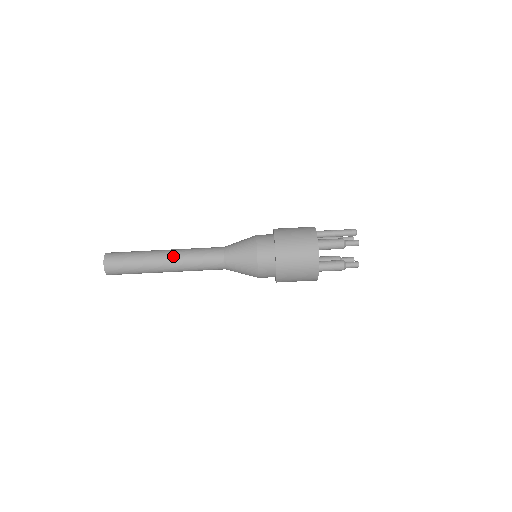
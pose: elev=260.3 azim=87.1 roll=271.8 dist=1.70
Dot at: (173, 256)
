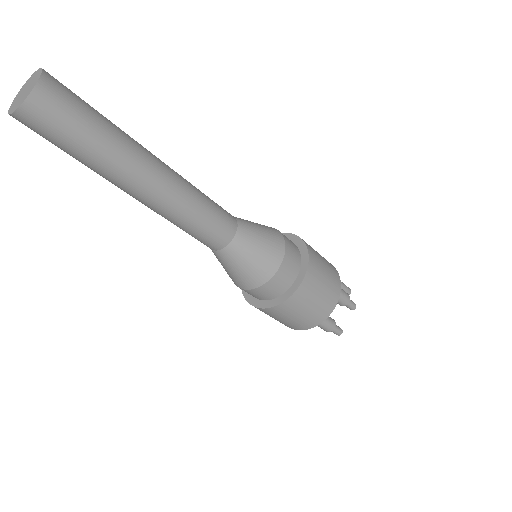
Dot at: (172, 176)
